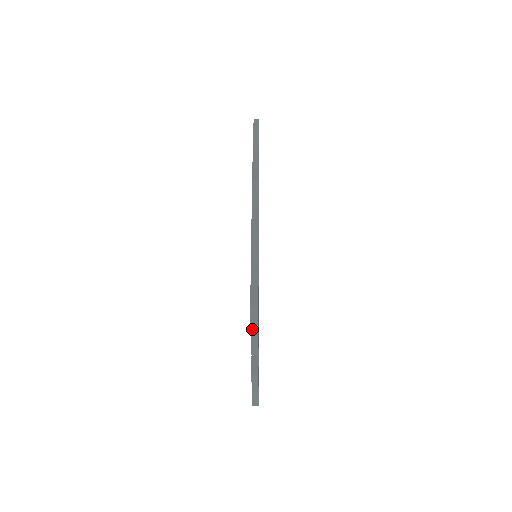
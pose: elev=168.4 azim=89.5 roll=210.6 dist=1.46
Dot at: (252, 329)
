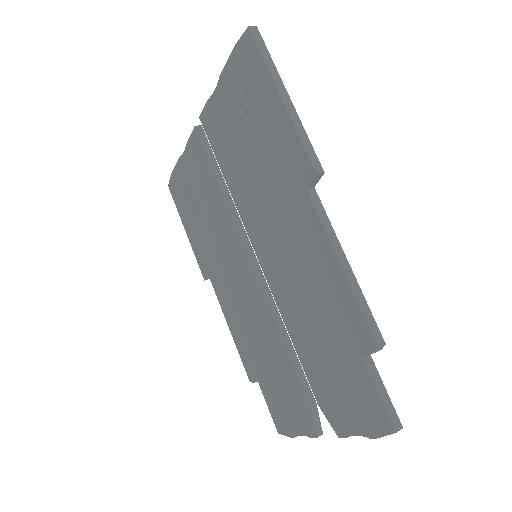
Dot at: (373, 437)
